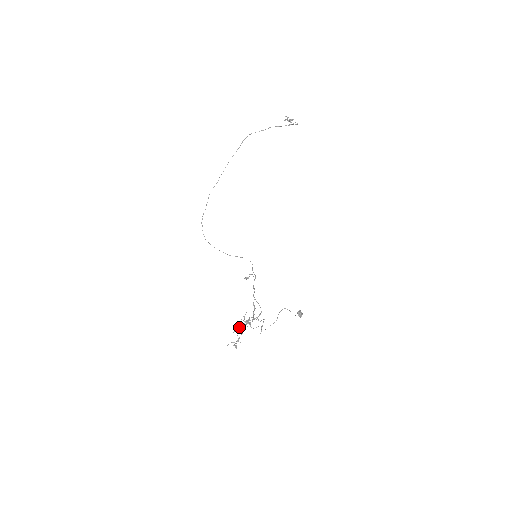
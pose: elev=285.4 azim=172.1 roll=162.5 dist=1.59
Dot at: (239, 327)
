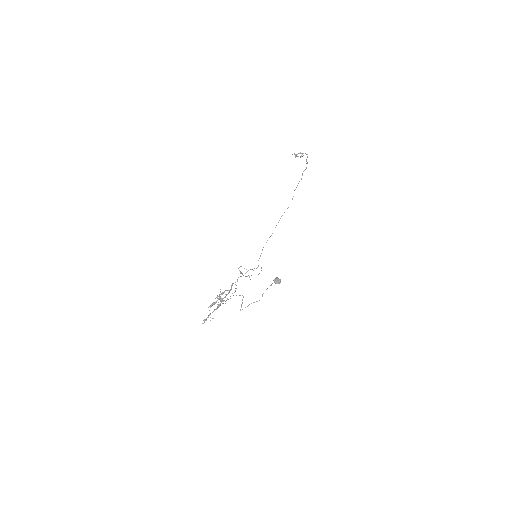
Dot at: (211, 304)
